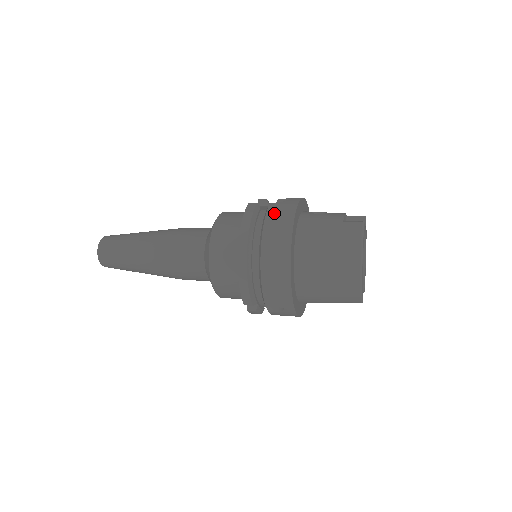
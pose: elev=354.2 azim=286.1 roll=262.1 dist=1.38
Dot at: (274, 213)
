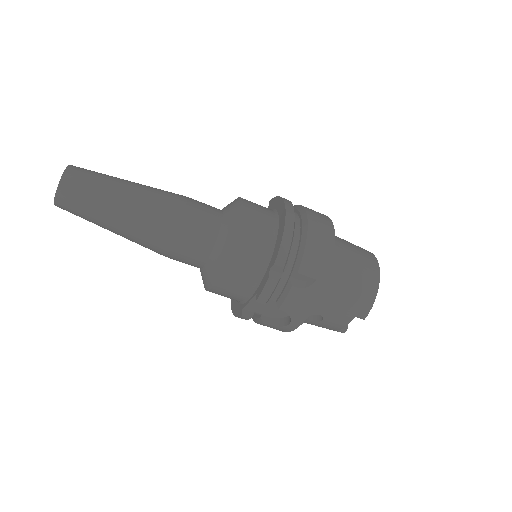
Dot at: occluded
